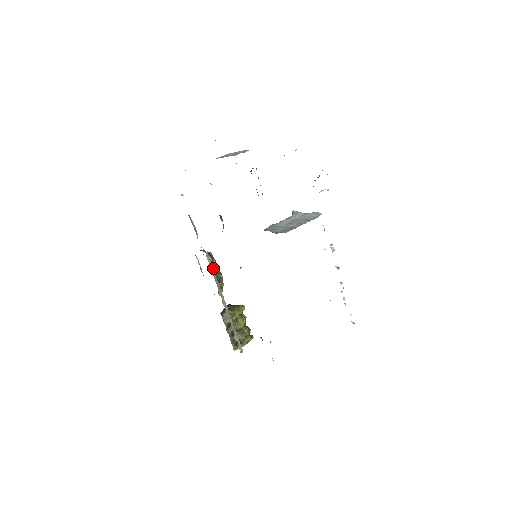
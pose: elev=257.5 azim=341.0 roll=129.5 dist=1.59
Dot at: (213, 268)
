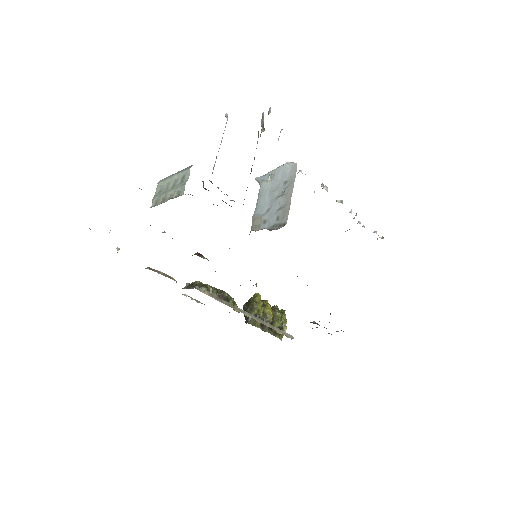
Dot at: (214, 295)
